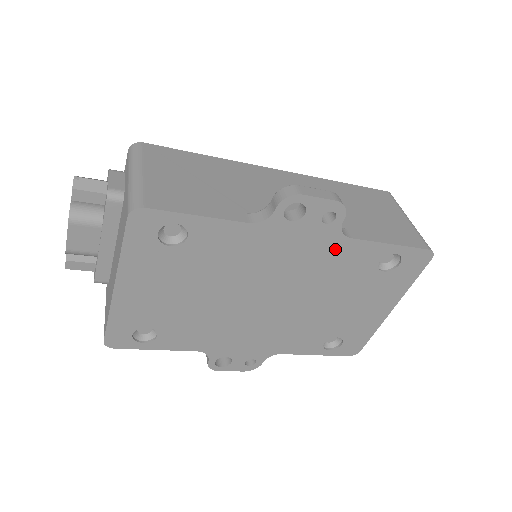
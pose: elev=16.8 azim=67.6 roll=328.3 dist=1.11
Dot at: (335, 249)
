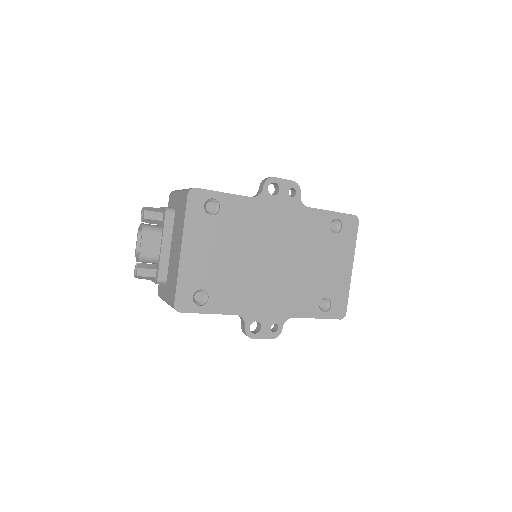
Dot at: (302, 216)
